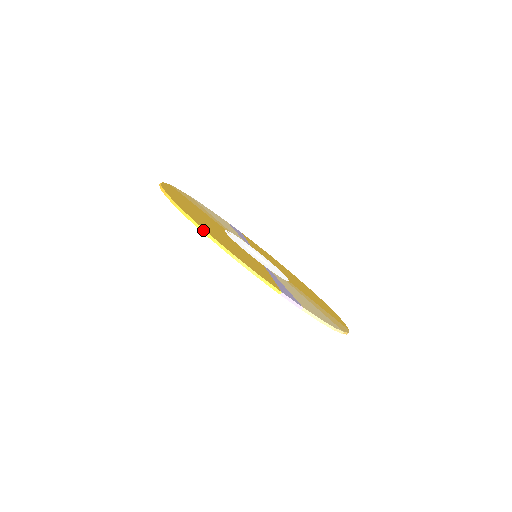
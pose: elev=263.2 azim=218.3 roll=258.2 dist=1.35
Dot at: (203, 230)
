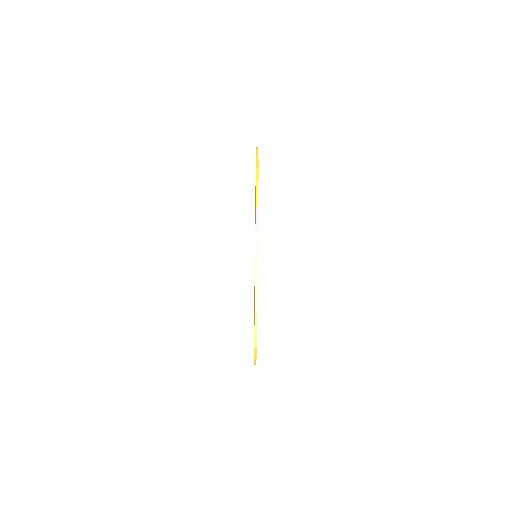
Dot at: occluded
